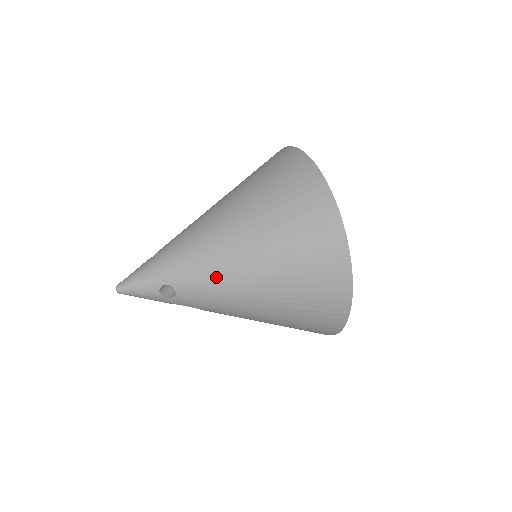
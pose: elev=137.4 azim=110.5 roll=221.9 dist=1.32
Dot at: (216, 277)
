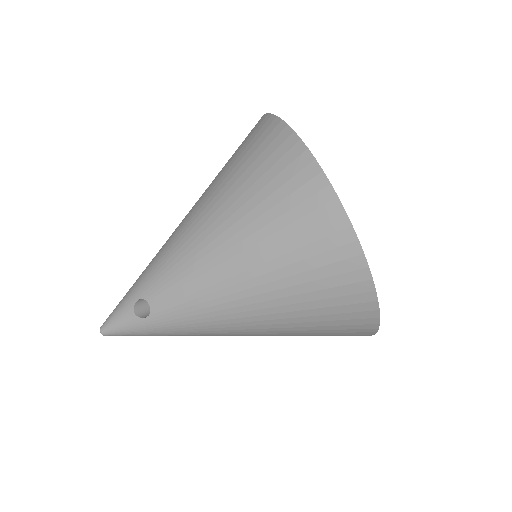
Dot at: occluded
